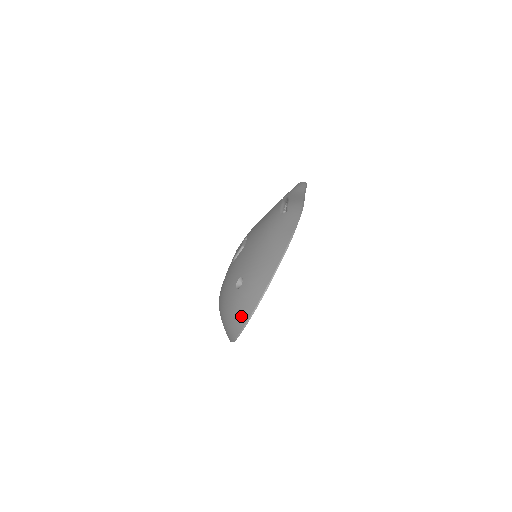
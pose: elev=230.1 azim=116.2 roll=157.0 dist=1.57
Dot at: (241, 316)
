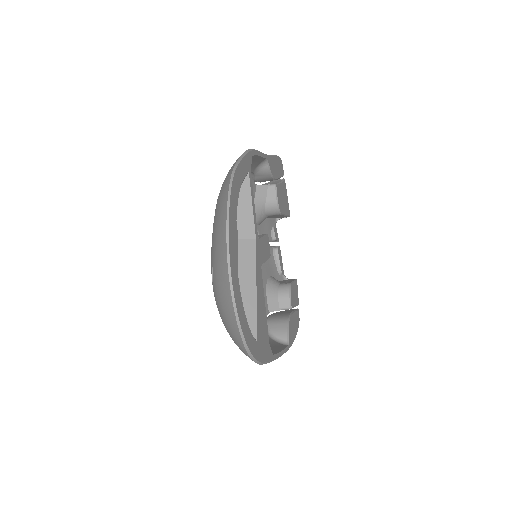
Dot at: (227, 309)
